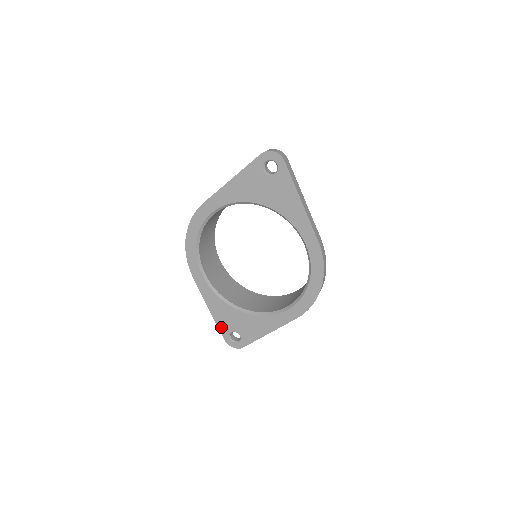
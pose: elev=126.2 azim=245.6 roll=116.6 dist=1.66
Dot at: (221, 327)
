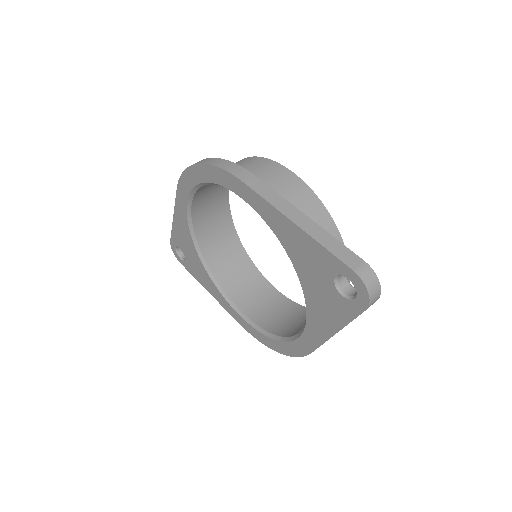
Dot at: (174, 235)
